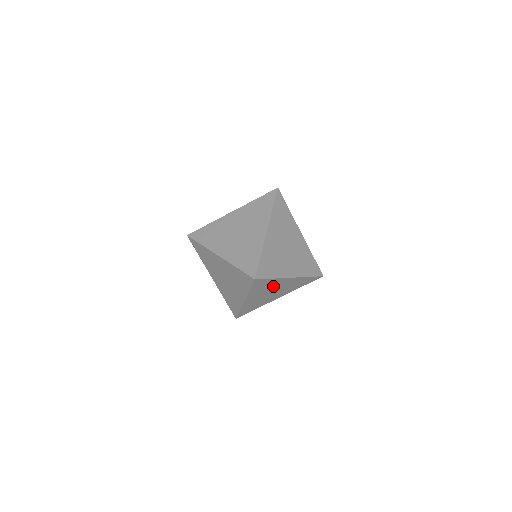
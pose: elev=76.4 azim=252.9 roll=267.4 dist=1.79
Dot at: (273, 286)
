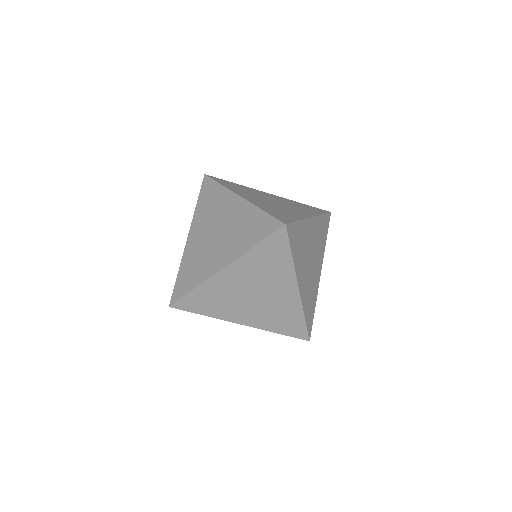
Dot at: (271, 279)
